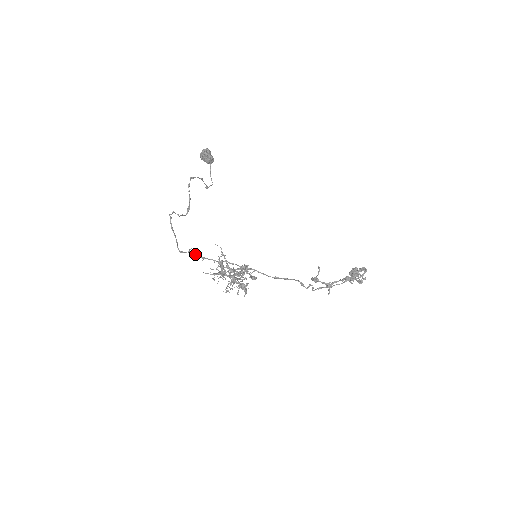
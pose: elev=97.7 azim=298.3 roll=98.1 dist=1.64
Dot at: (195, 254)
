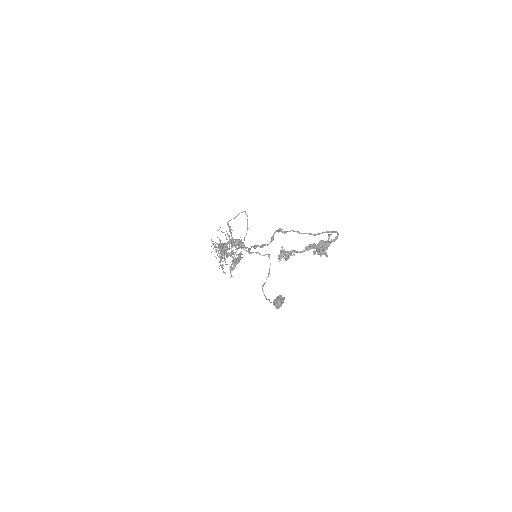
Dot at: (230, 230)
